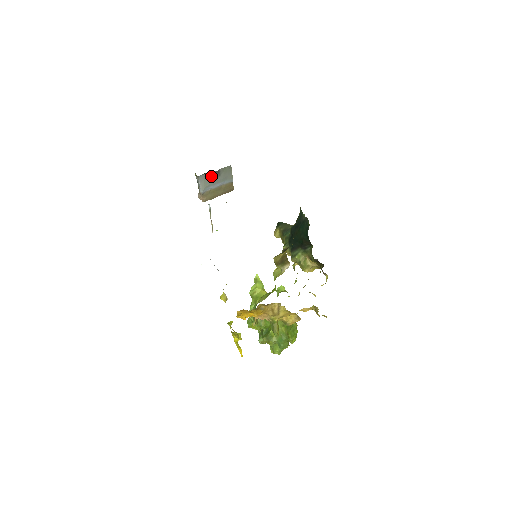
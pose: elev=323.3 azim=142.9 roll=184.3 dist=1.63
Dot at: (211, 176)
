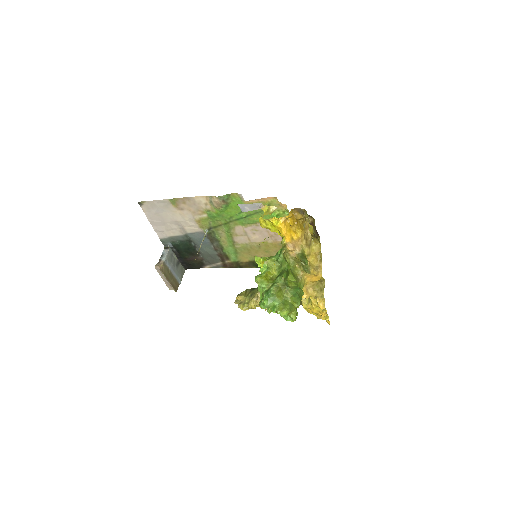
Dot at: (174, 260)
